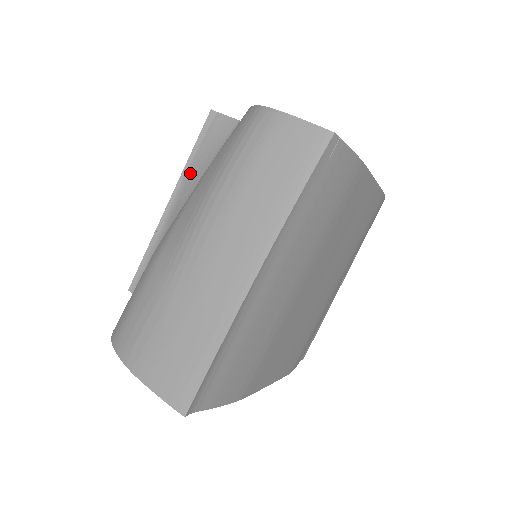
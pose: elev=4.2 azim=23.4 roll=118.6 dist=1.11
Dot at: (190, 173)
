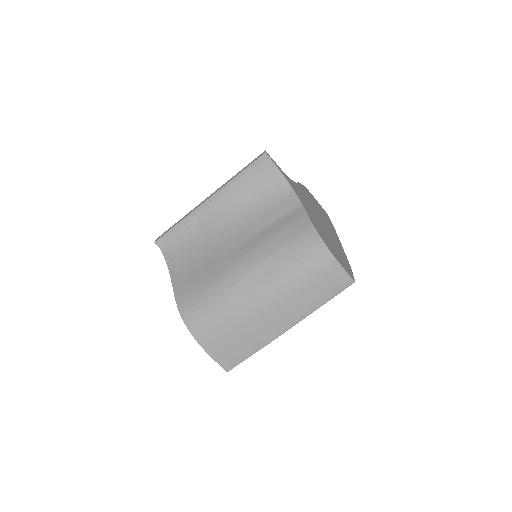
Dot at: (233, 189)
